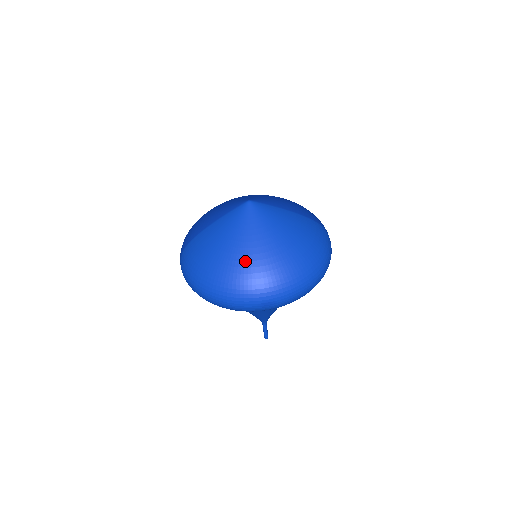
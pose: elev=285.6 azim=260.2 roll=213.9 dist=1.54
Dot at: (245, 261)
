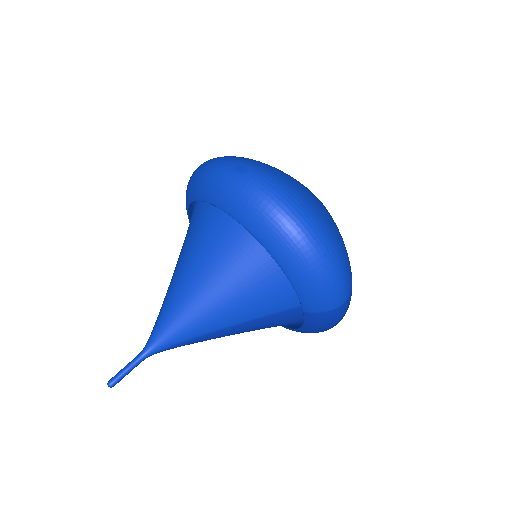
Dot at: occluded
